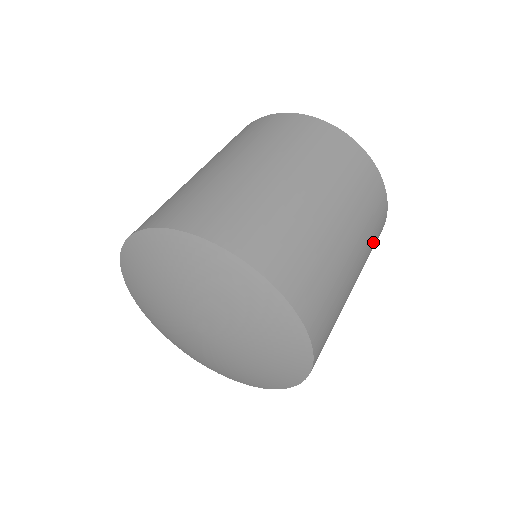
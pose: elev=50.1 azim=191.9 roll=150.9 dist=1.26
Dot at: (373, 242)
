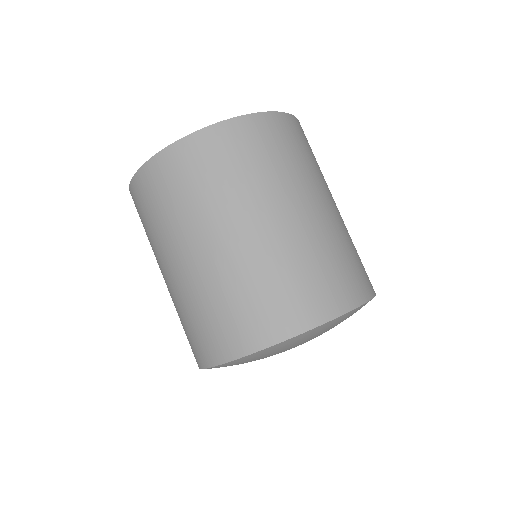
Dot at: occluded
